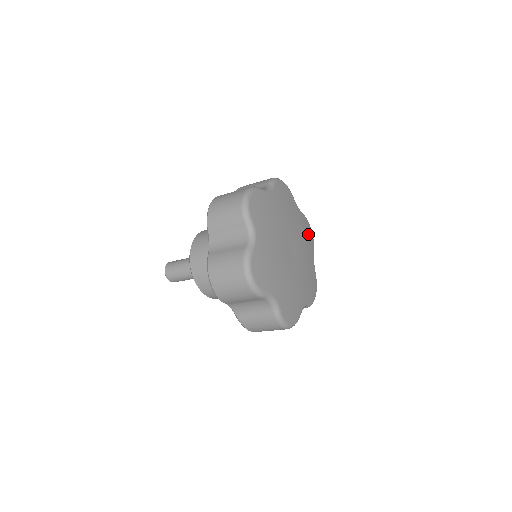
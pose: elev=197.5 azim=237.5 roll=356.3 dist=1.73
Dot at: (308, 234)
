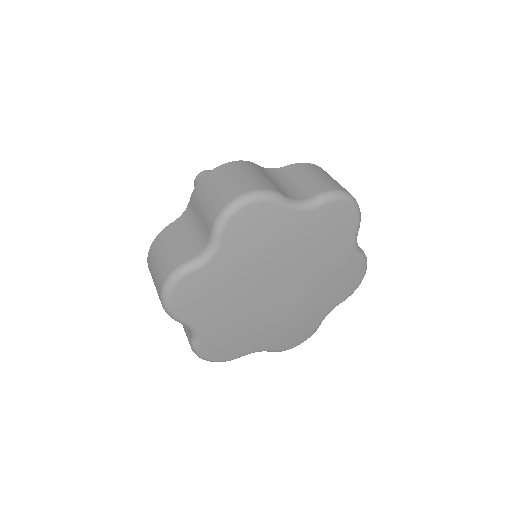
Dot at: (346, 282)
